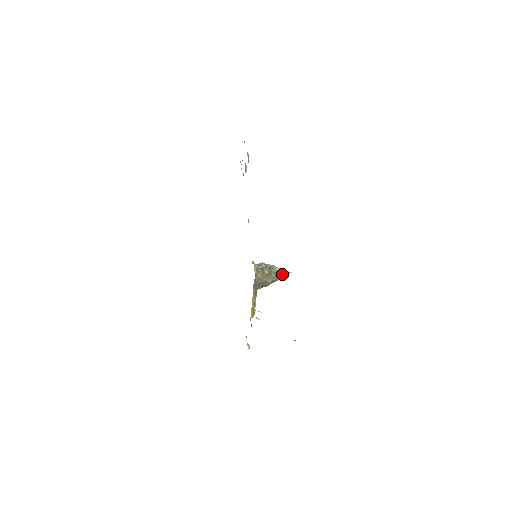
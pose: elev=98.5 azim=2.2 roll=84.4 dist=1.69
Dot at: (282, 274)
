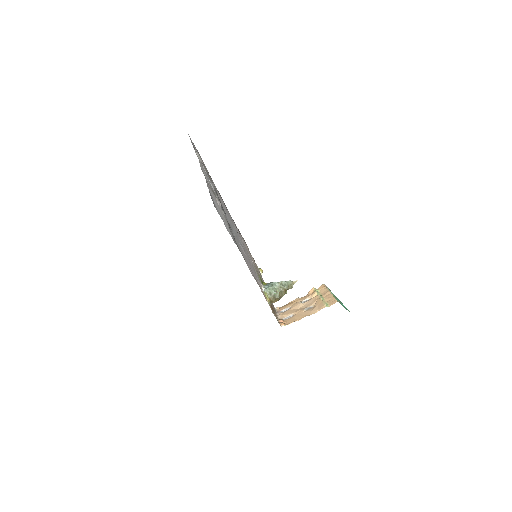
Dot at: (290, 288)
